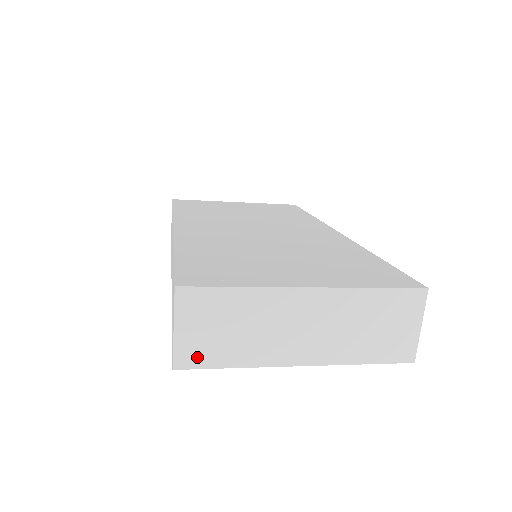
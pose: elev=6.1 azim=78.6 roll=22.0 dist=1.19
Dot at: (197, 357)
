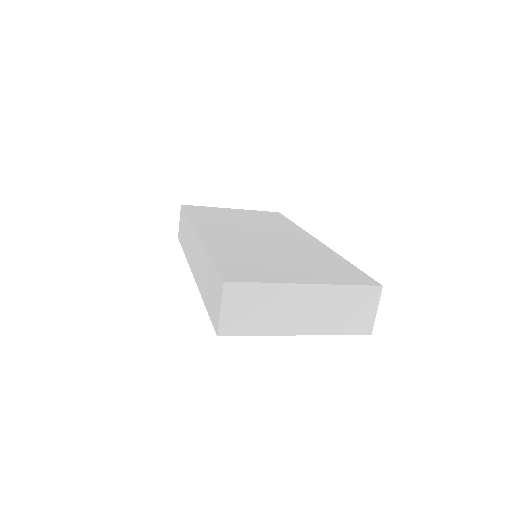
Dot at: (234, 328)
